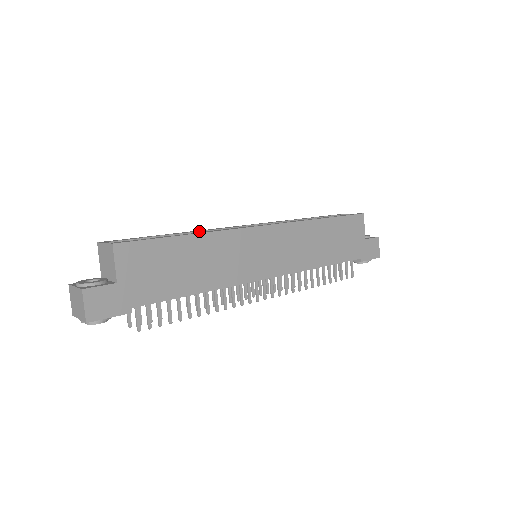
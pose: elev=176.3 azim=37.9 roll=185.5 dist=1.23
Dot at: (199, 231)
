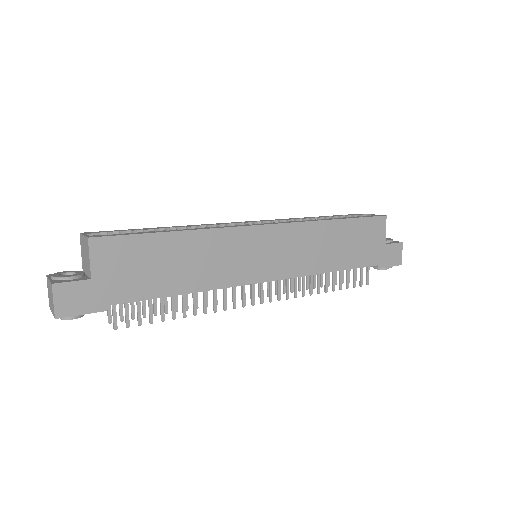
Dot at: (194, 226)
